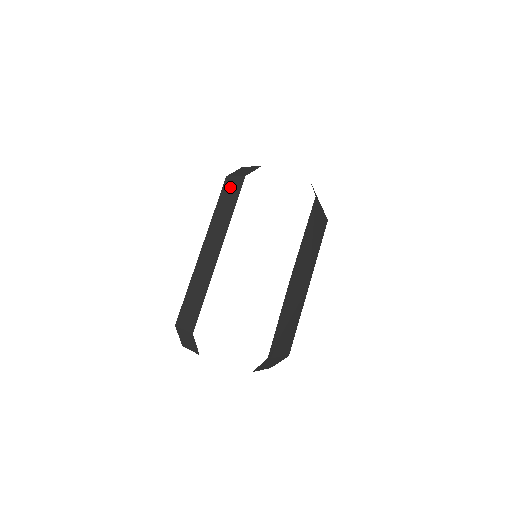
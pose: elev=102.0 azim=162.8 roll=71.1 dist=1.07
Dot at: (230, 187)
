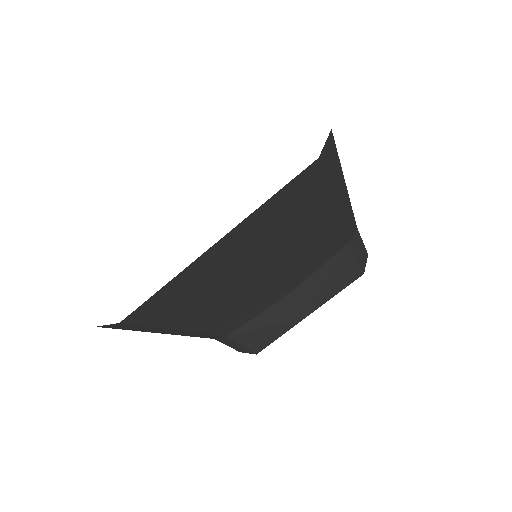
Dot at: occluded
